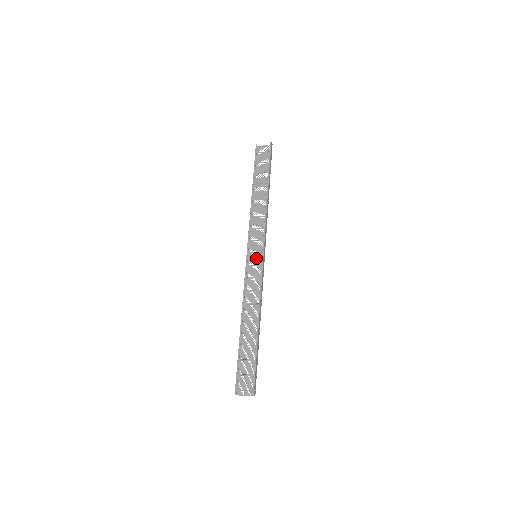
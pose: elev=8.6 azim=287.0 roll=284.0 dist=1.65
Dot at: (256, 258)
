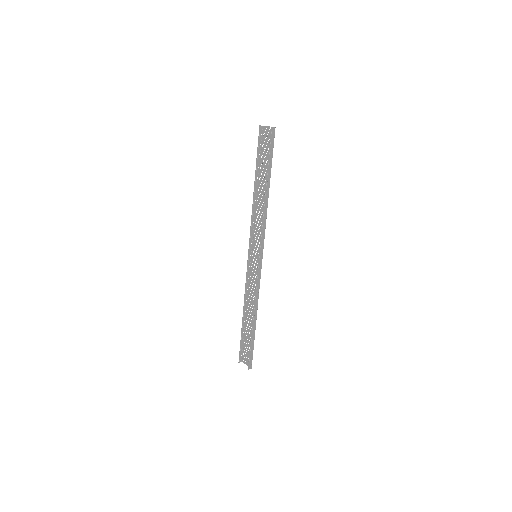
Dot at: (256, 257)
